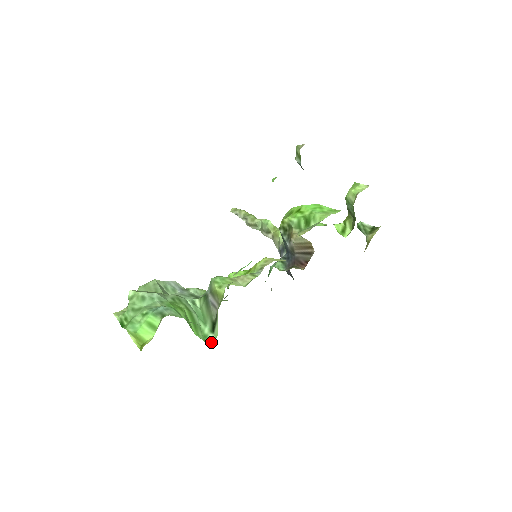
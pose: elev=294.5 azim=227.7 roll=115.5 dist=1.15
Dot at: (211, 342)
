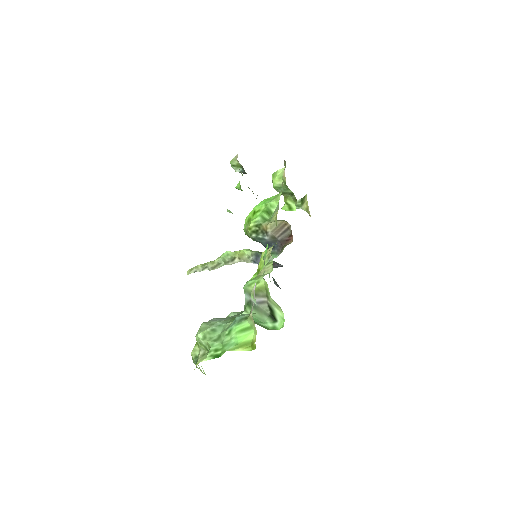
Dot at: (282, 325)
